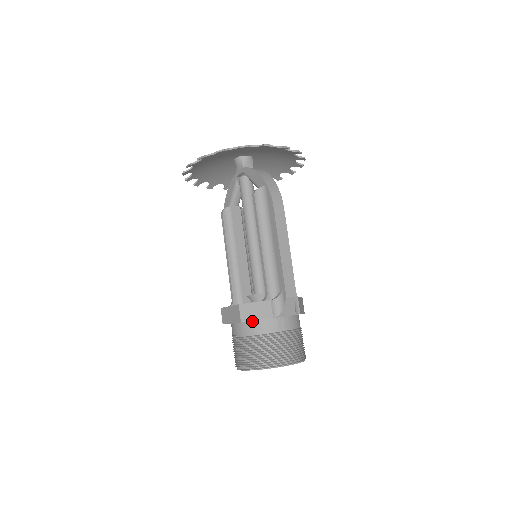
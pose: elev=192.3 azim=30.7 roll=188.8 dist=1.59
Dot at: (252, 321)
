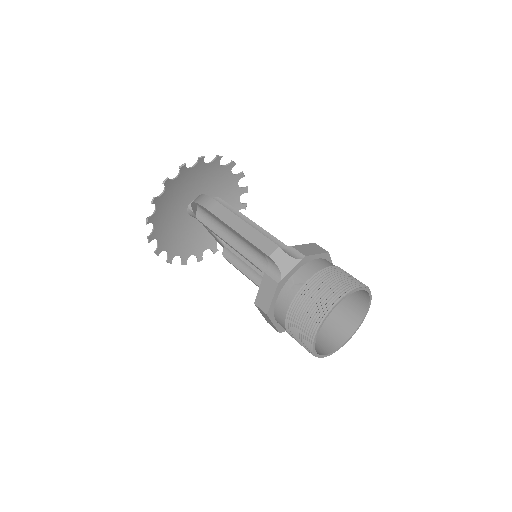
Dot at: (275, 304)
